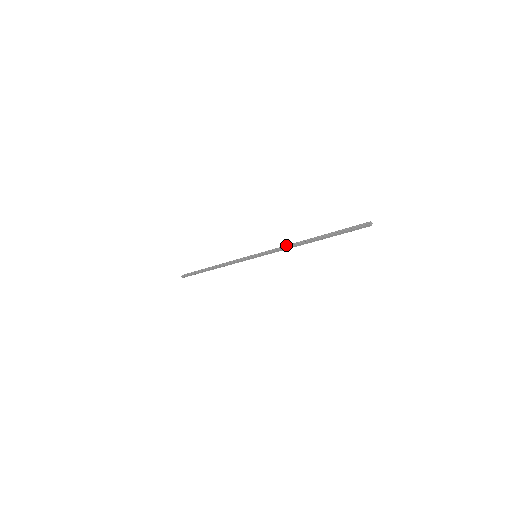
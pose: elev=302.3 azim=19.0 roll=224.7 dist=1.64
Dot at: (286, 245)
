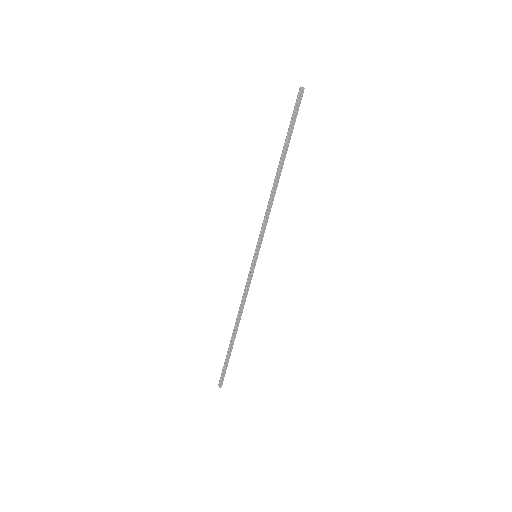
Dot at: (267, 206)
